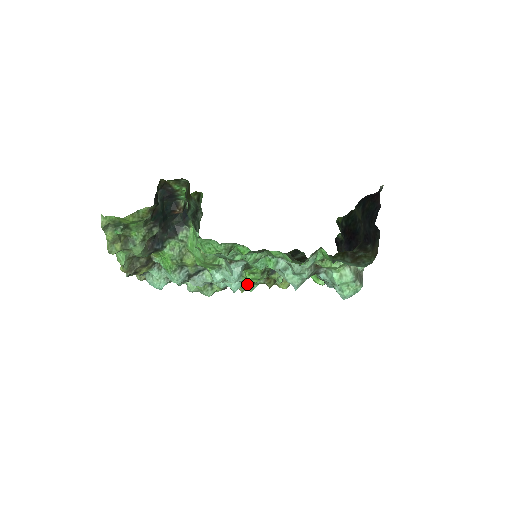
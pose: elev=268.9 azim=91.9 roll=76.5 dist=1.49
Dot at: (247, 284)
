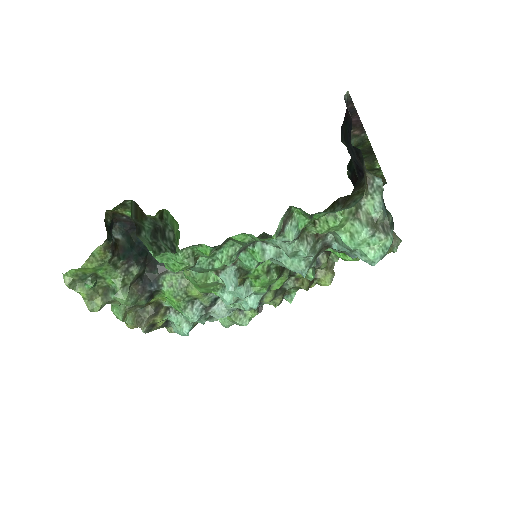
Dot at: (270, 295)
